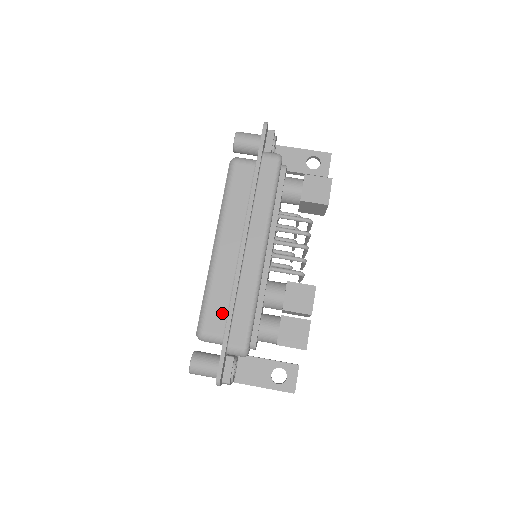
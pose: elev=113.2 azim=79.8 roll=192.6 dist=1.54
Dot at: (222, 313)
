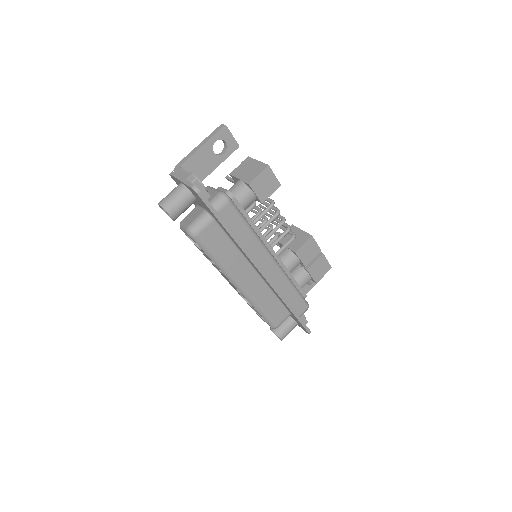
Dot at: (279, 308)
